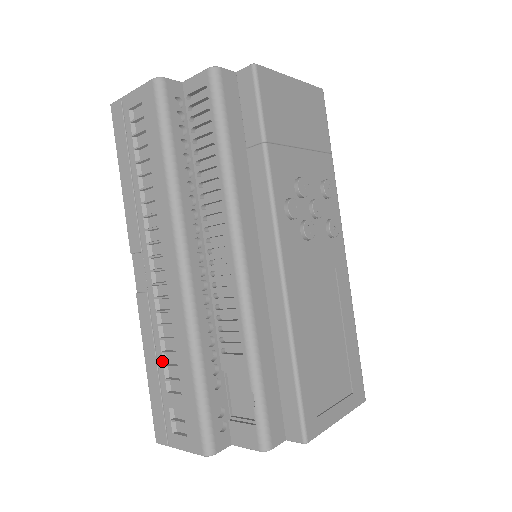
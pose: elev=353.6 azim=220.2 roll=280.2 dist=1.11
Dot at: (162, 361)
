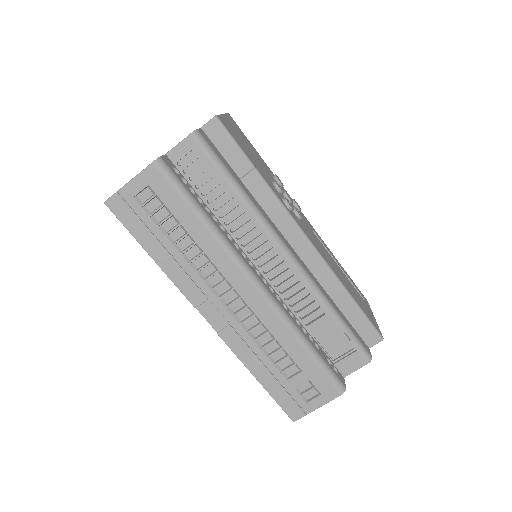
Dot at: (271, 363)
